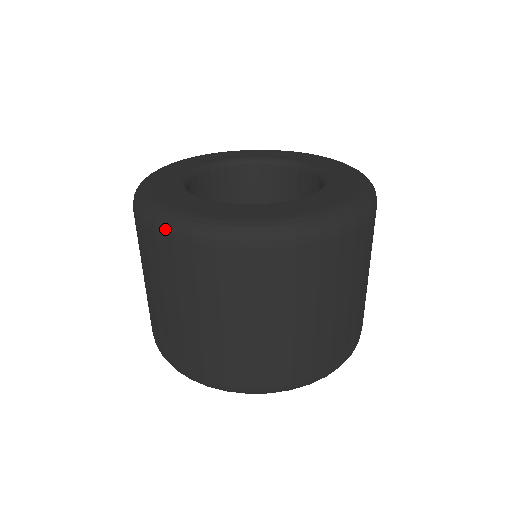
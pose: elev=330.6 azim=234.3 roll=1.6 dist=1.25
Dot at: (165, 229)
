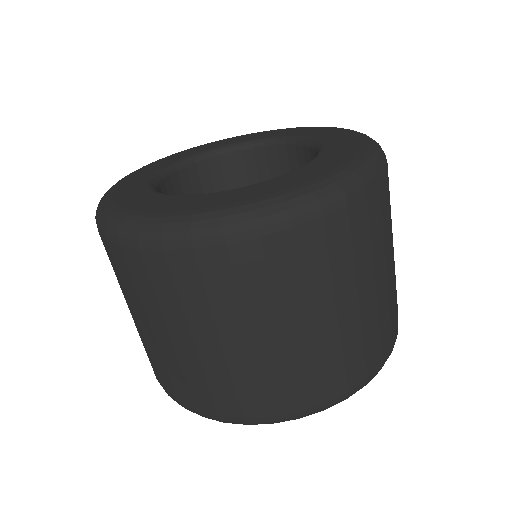
Dot at: (96, 222)
